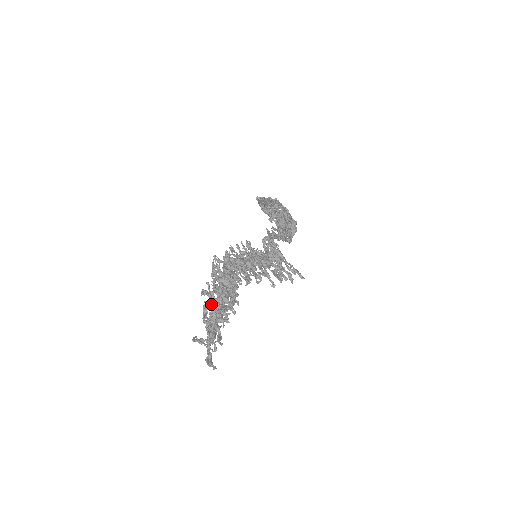
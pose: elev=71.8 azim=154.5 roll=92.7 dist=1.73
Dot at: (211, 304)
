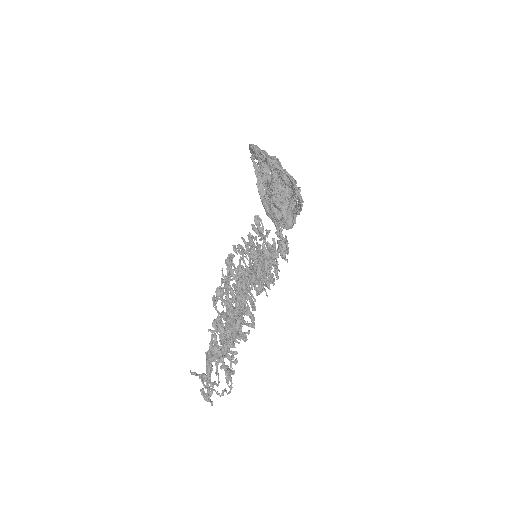
Dot at: (226, 344)
